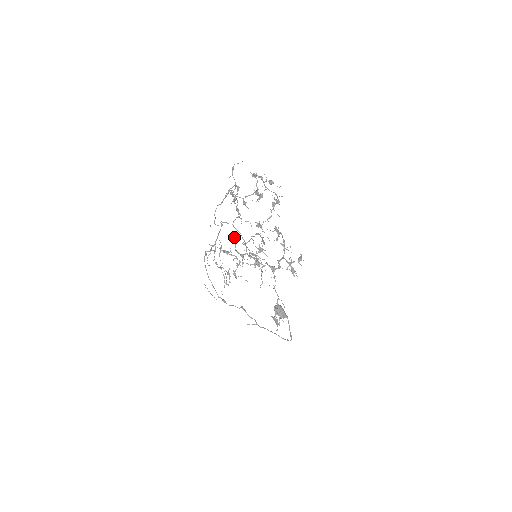
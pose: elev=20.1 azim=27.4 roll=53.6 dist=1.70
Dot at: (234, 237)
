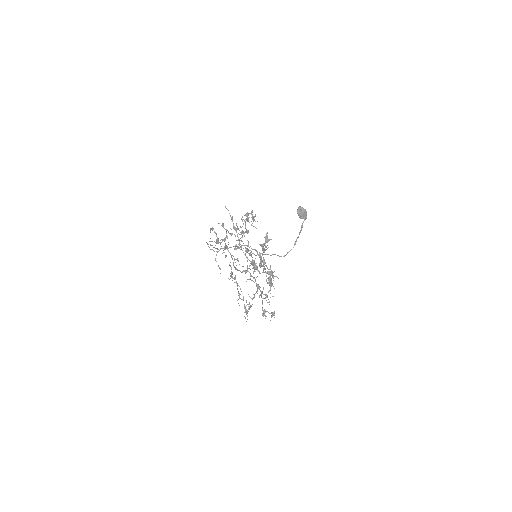
Dot at: (231, 257)
